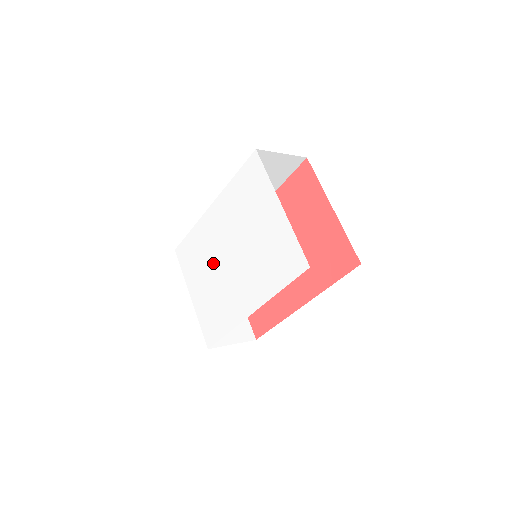
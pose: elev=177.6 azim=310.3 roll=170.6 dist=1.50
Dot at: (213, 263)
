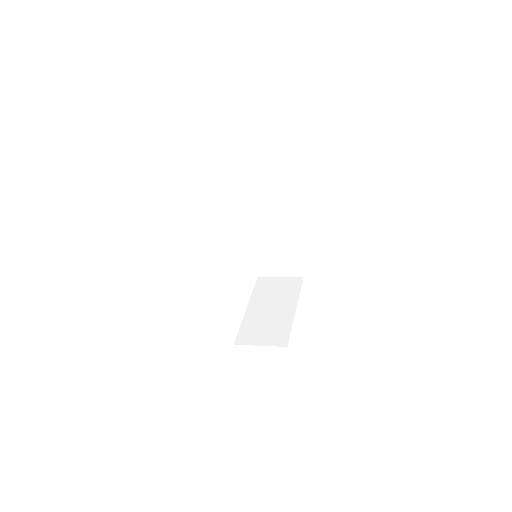
Dot at: occluded
